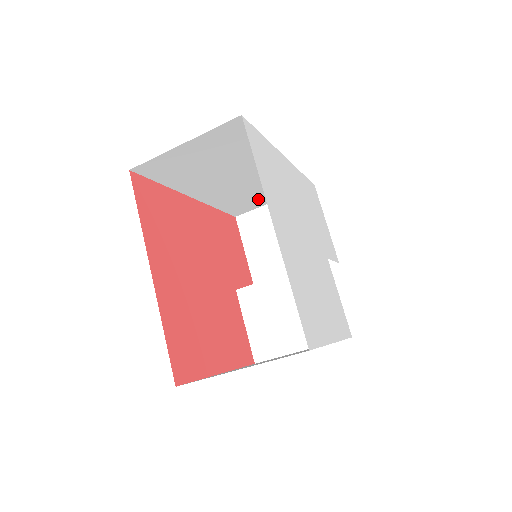
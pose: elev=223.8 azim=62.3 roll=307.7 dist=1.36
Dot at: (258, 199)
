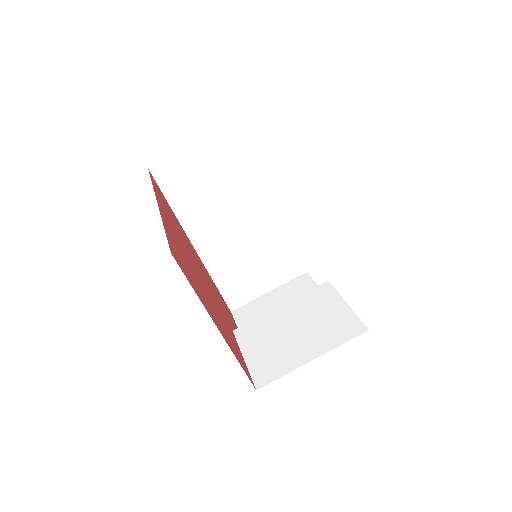
Dot at: (254, 280)
